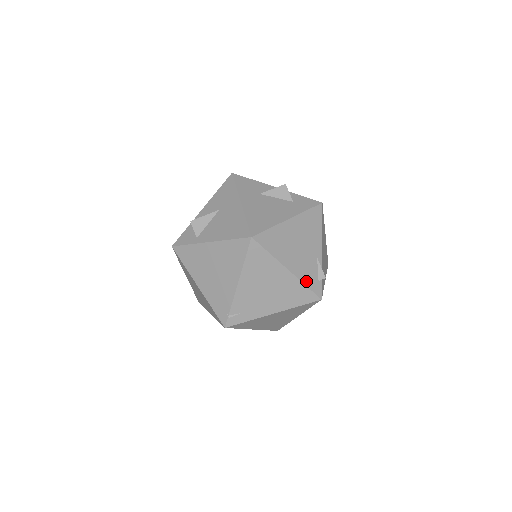
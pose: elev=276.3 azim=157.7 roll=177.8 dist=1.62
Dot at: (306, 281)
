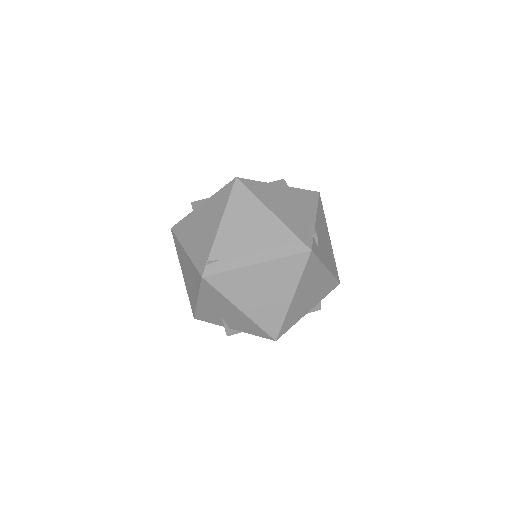
Dot at: (293, 229)
